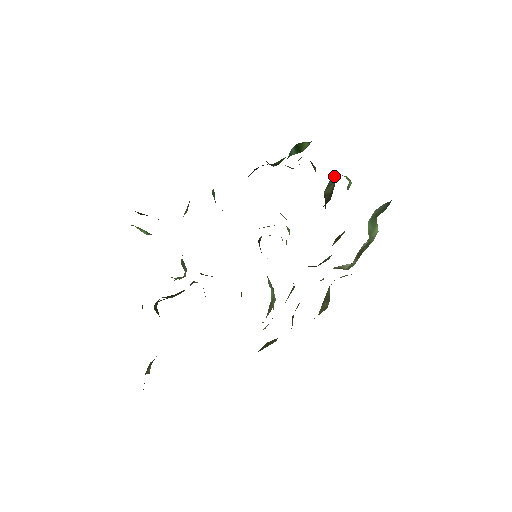
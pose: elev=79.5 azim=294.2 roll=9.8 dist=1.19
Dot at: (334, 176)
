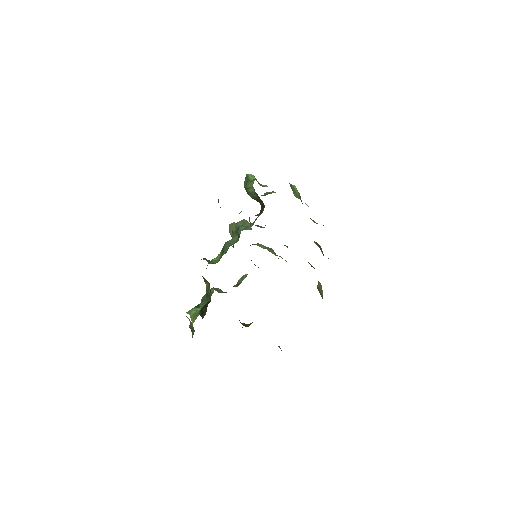
Dot at: (244, 184)
